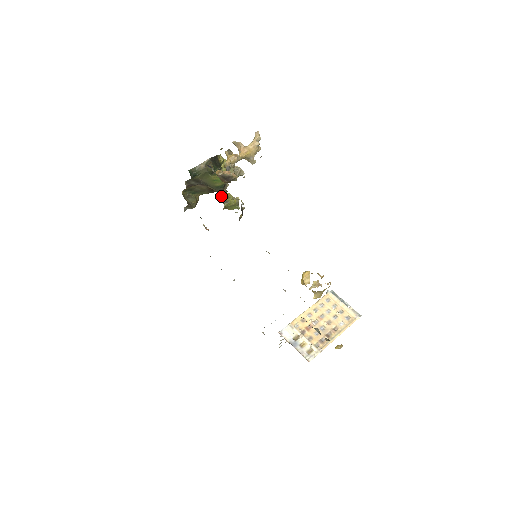
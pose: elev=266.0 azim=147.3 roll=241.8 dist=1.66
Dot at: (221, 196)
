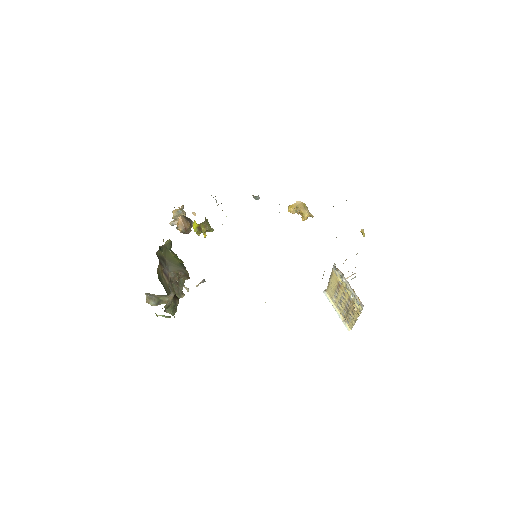
Dot at: occluded
